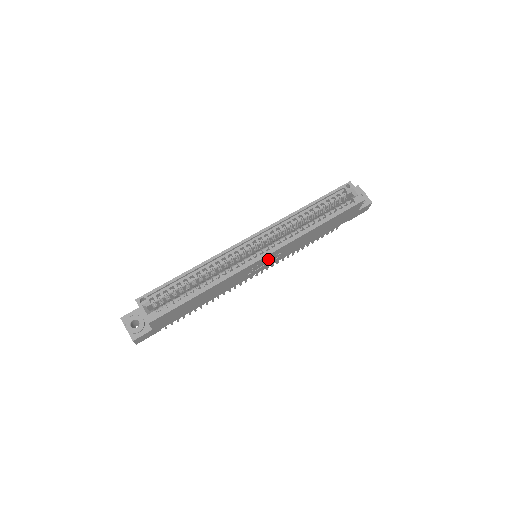
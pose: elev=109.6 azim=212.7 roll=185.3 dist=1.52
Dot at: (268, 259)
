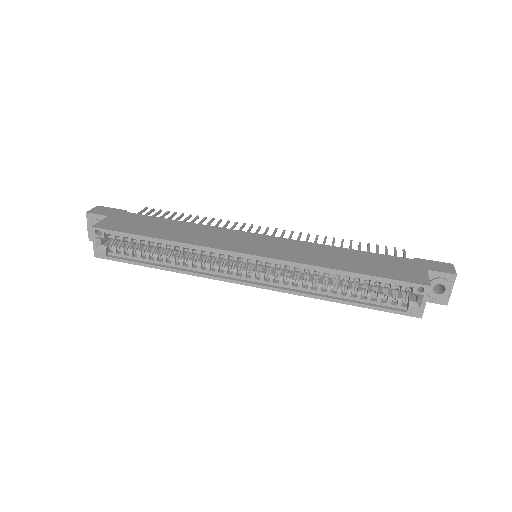
Dot at: occluded
